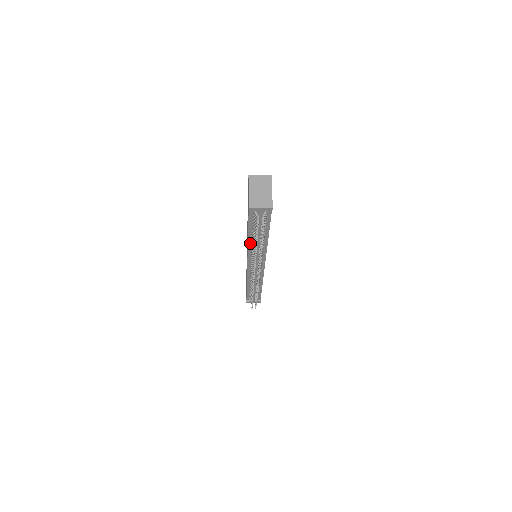
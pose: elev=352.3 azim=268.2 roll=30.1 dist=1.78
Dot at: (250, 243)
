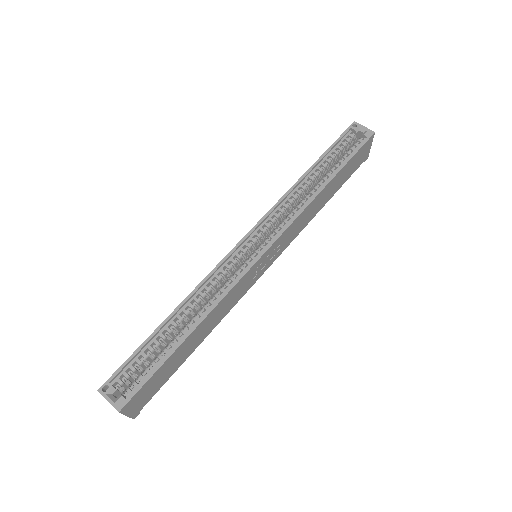
Dot at: occluded
